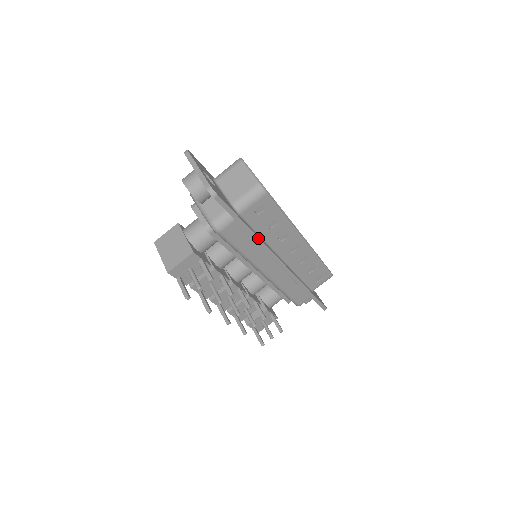
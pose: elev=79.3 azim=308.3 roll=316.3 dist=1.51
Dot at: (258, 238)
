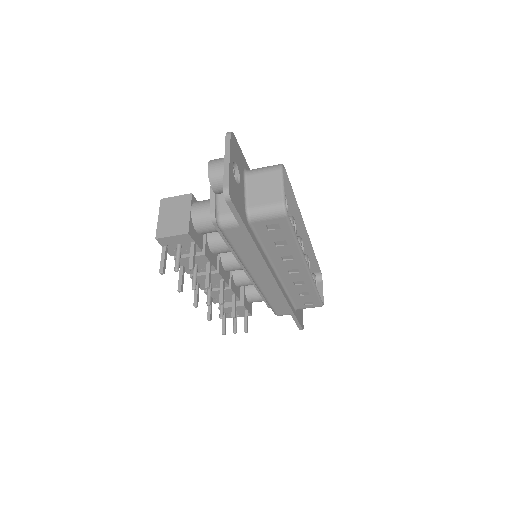
Dot at: (258, 251)
